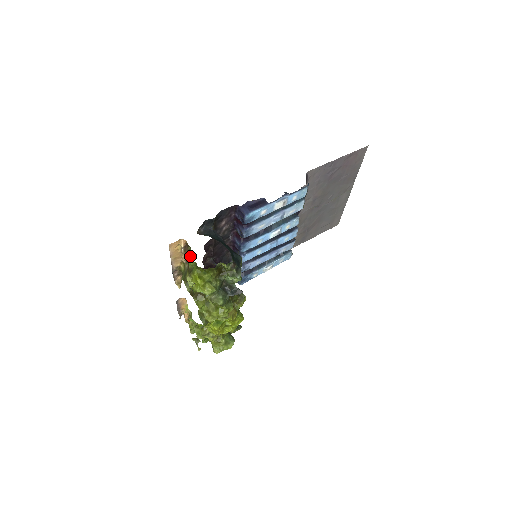
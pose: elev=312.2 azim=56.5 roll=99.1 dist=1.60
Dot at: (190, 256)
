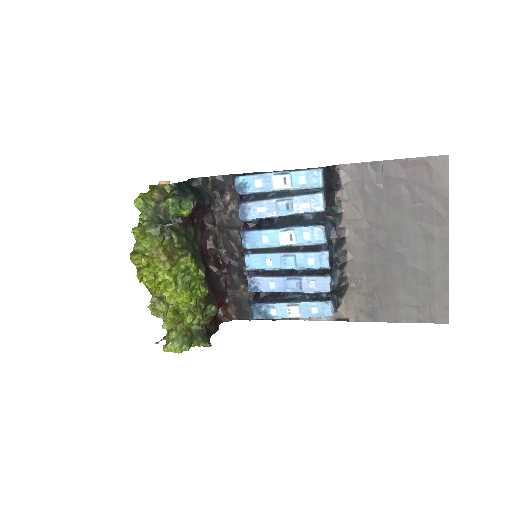
Dot at: occluded
